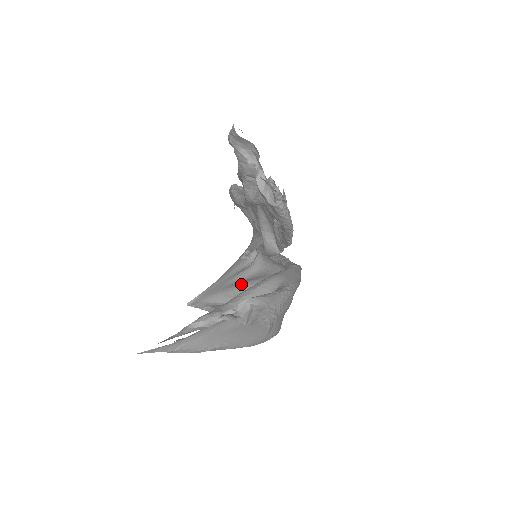
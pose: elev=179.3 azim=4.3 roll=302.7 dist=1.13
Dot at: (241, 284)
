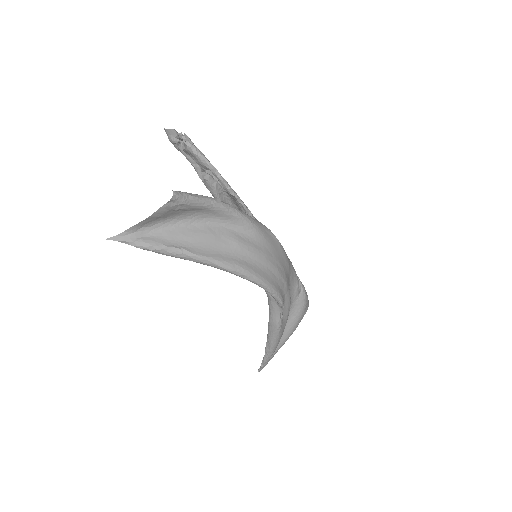
Dot at: occluded
